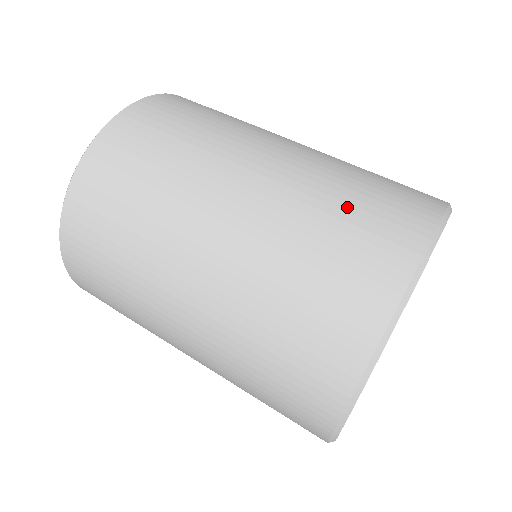
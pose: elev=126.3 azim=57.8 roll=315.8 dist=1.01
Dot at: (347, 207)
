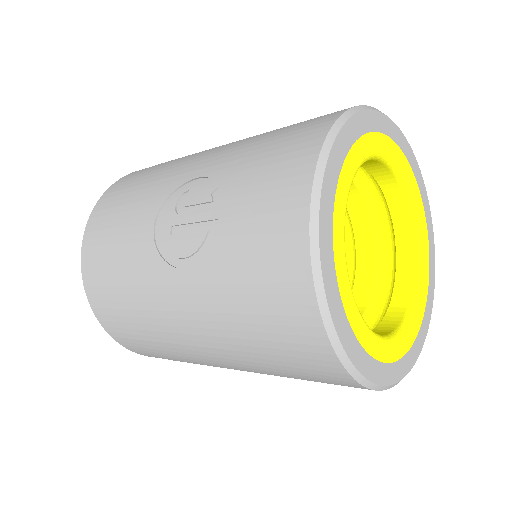
Dot at: occluded
